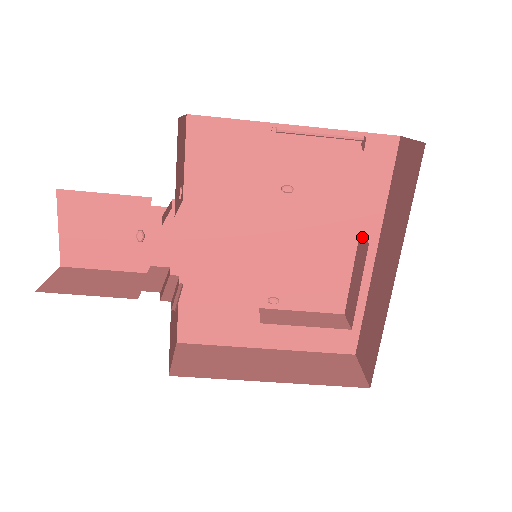
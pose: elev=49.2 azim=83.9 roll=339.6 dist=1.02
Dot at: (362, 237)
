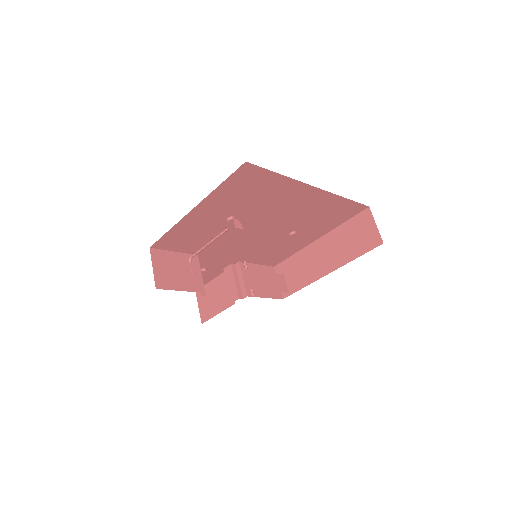
Dot at: occluded
